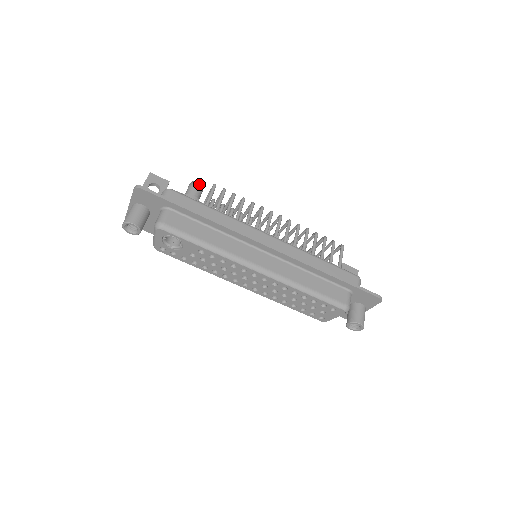
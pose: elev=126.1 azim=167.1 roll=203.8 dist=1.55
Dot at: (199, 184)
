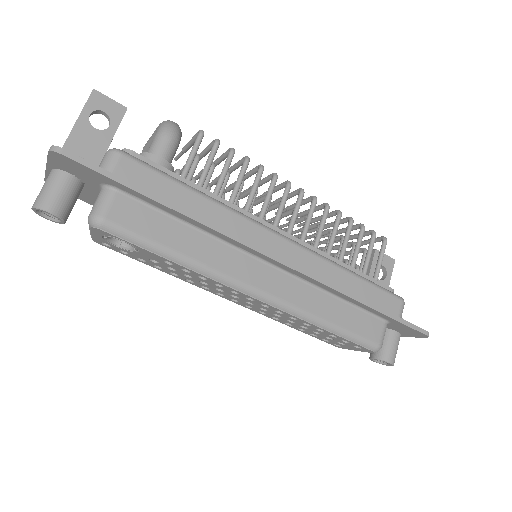
Dot at: (174, 131)
